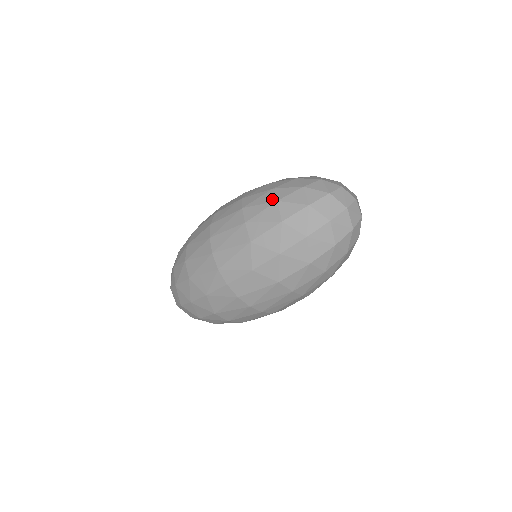
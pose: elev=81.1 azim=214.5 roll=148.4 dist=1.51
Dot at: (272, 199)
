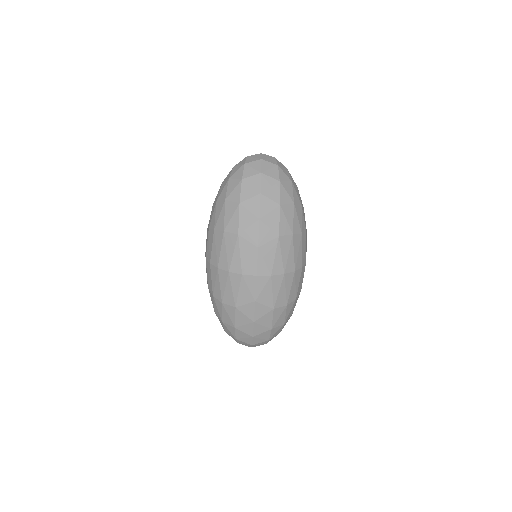
Dot at: (222, 203)
